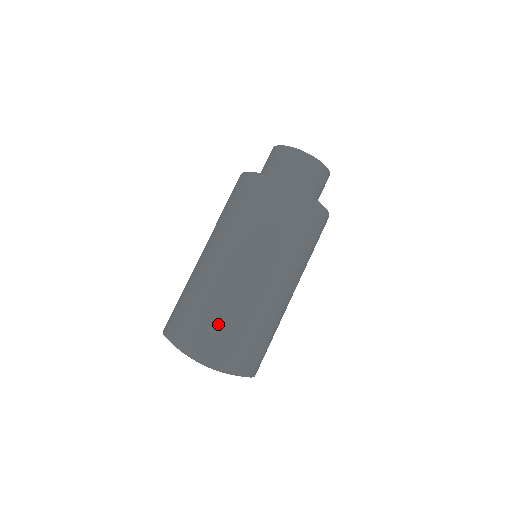
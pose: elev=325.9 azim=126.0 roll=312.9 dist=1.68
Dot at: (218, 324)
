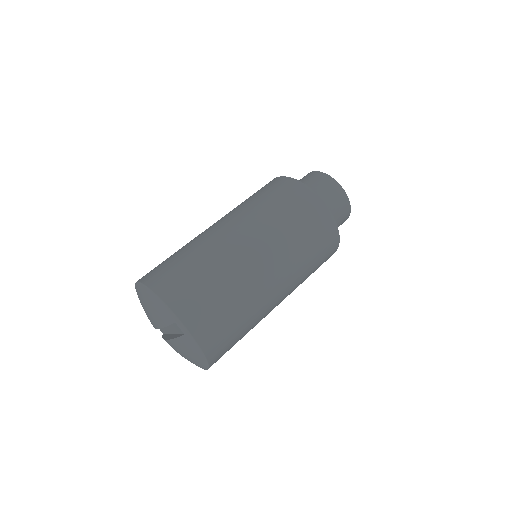
Dot at: (173, 261)
